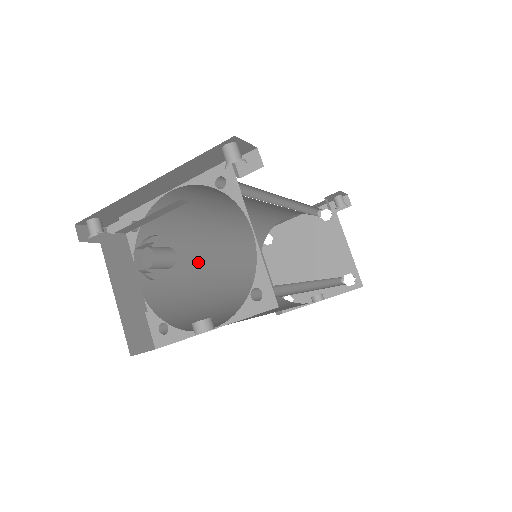
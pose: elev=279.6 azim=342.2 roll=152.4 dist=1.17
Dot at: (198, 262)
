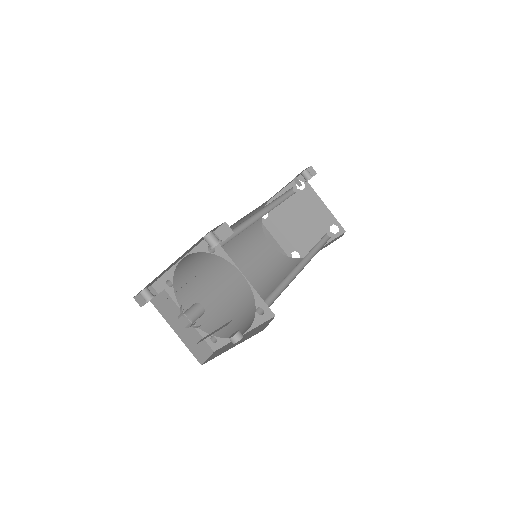
Dot at: (219, 273)
